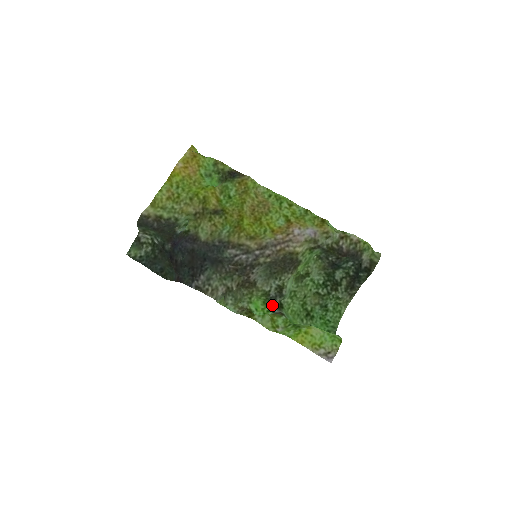
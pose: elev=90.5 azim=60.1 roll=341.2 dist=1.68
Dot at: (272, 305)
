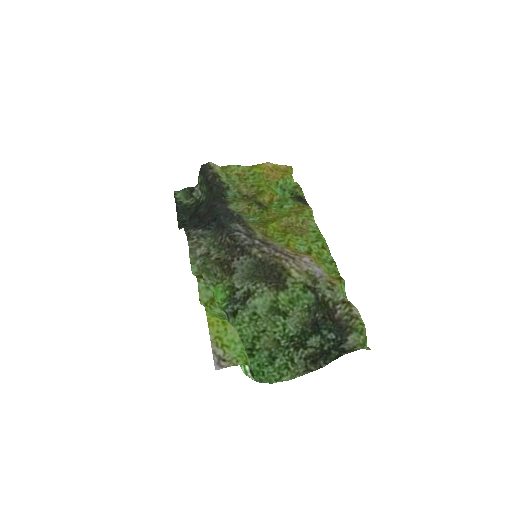
Dot at: (229, 306)
